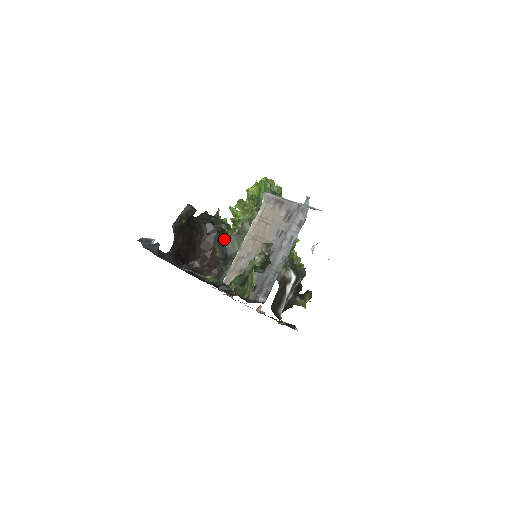
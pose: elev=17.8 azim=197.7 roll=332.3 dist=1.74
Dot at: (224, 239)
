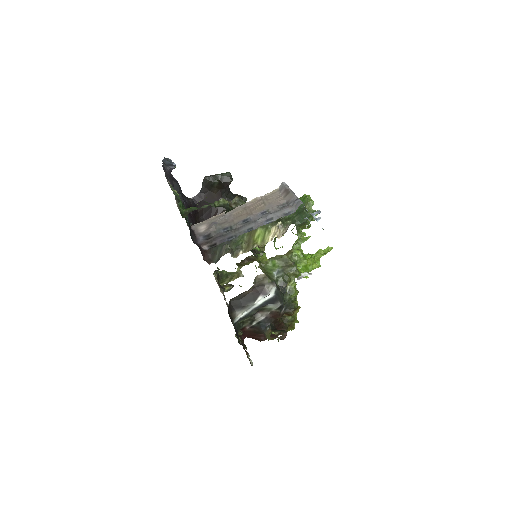
Dot at: occluded
